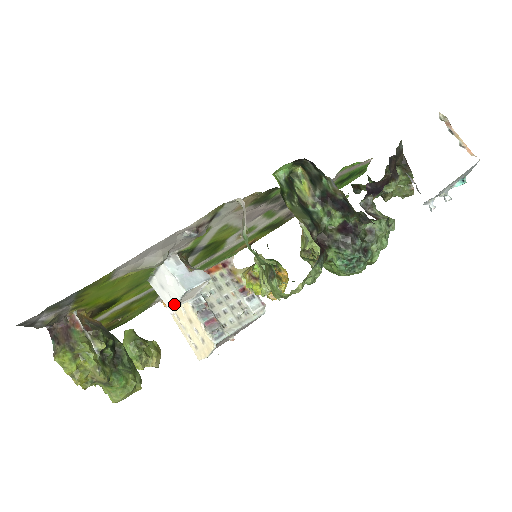
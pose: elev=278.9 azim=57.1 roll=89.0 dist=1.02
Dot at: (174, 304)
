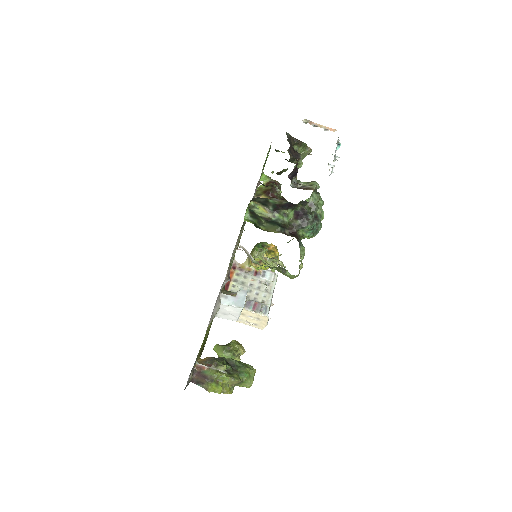
Dot at: (238, 318)
